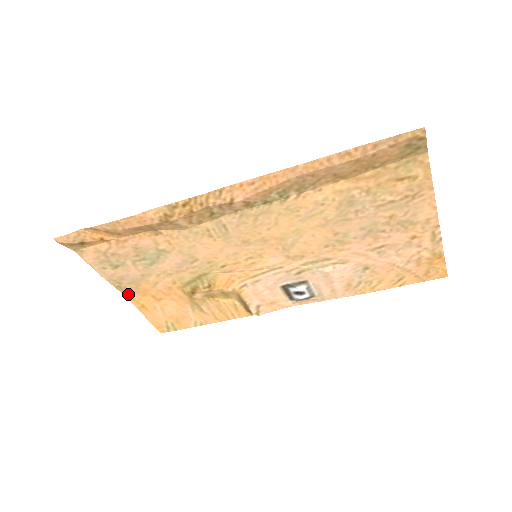
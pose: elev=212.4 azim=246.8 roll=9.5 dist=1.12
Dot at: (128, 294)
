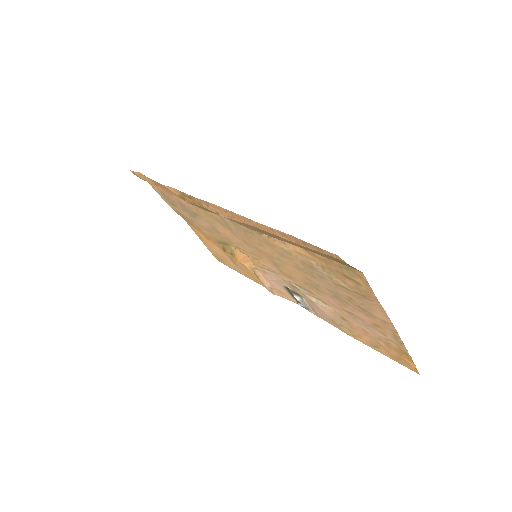
Dot at: (189, 224)
